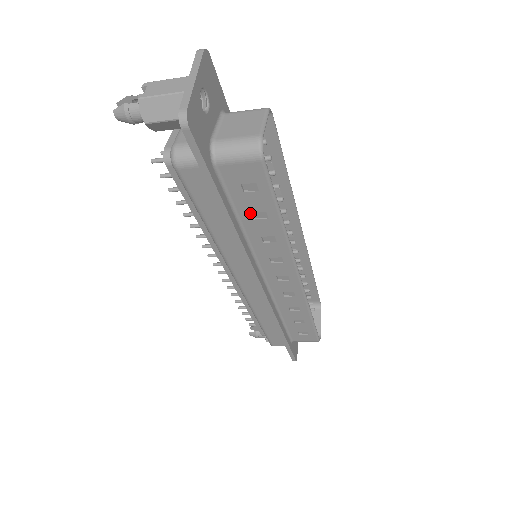
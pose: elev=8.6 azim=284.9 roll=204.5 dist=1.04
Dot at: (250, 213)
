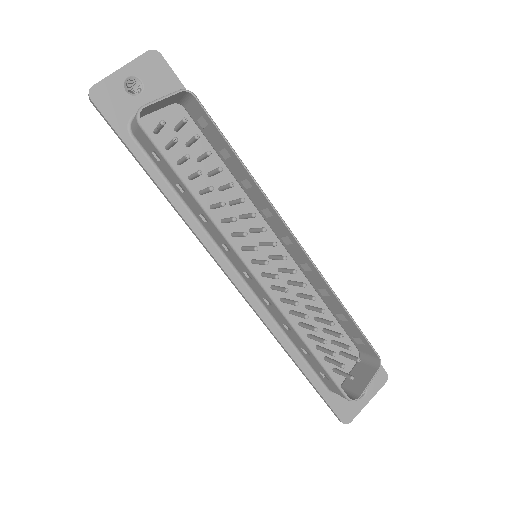
Dot at: (176, 185)
